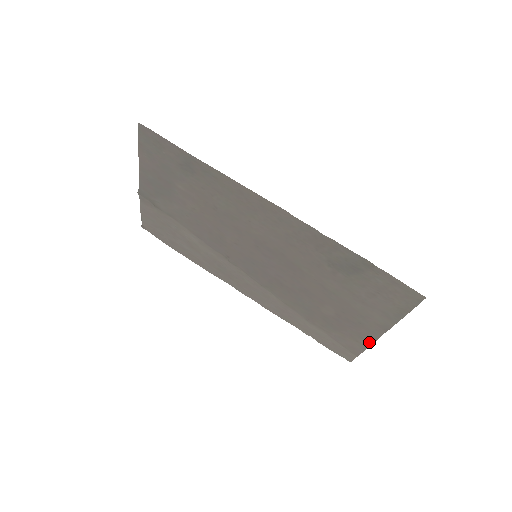
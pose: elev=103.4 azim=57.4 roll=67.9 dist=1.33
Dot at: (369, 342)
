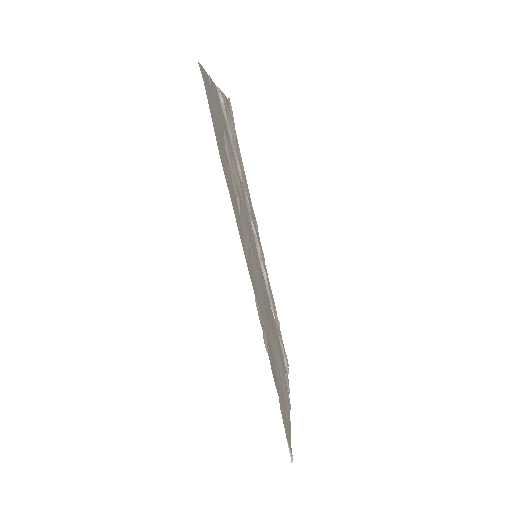
Dot at: occluded
